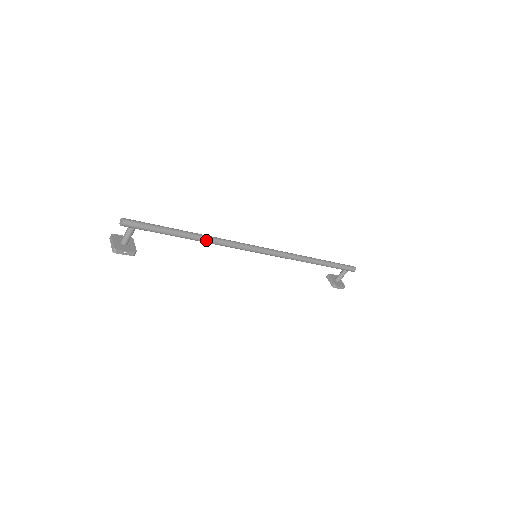
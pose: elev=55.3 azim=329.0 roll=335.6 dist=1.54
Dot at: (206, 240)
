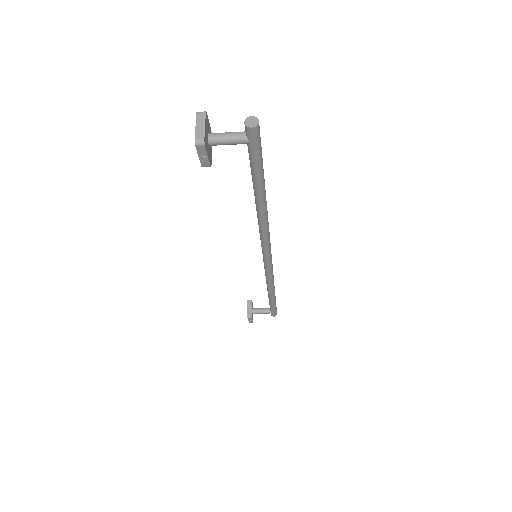
Dot at: (264, 215)
